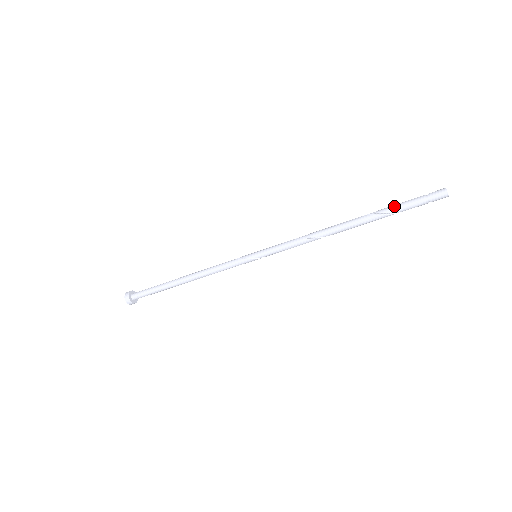
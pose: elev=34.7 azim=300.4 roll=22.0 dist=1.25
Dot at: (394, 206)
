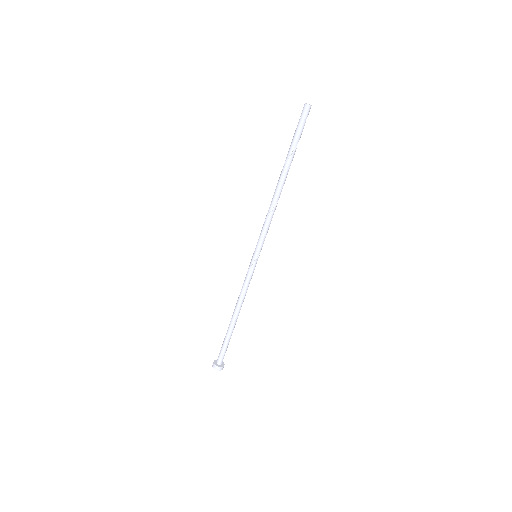
Dot at: (292, 143)
